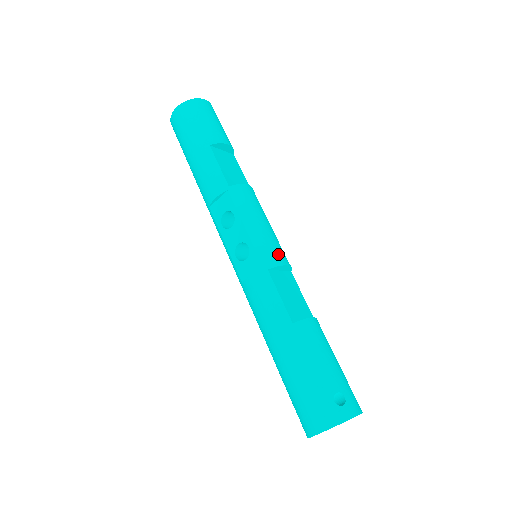
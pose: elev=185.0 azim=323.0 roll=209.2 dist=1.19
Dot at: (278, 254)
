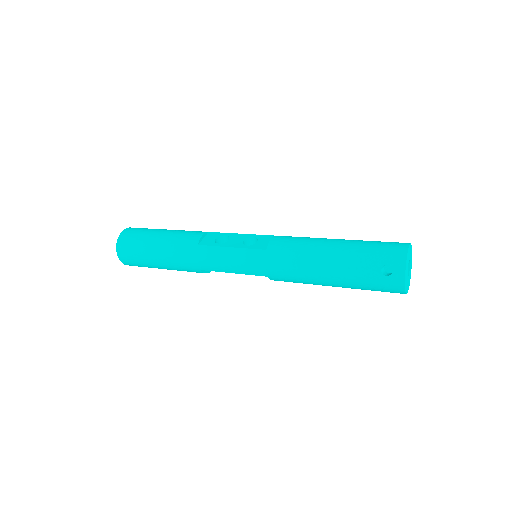
Dot at: occluded
